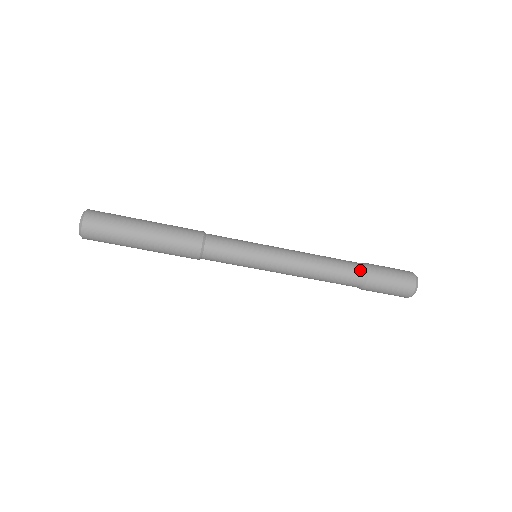
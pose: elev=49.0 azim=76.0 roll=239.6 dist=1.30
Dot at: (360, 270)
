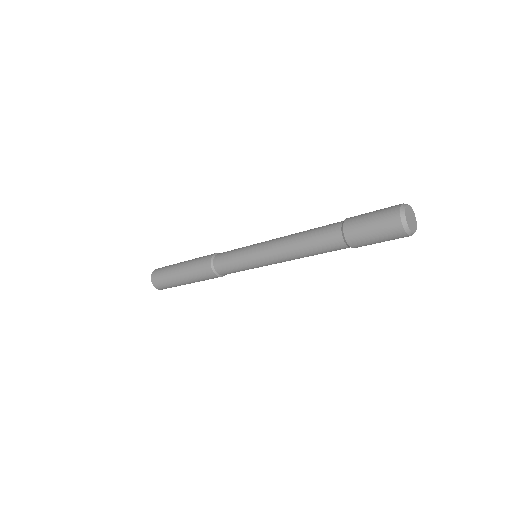
Dot at: (335, 232)
